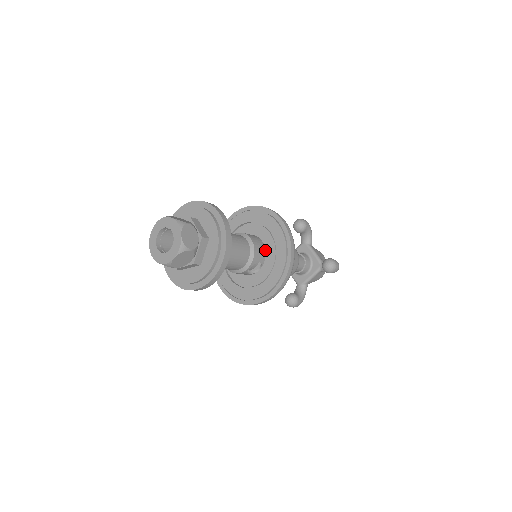
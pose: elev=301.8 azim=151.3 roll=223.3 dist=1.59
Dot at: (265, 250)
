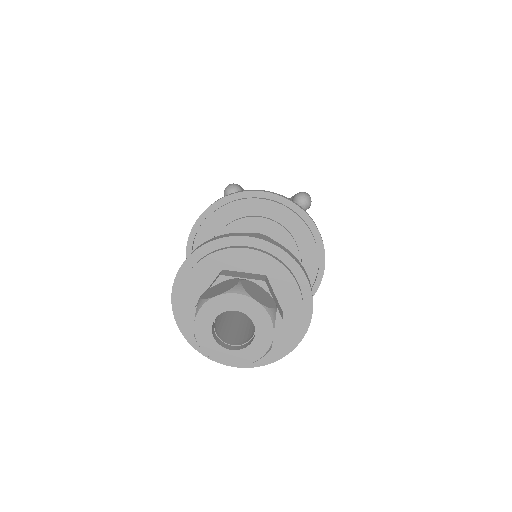
Dot at: occluded
